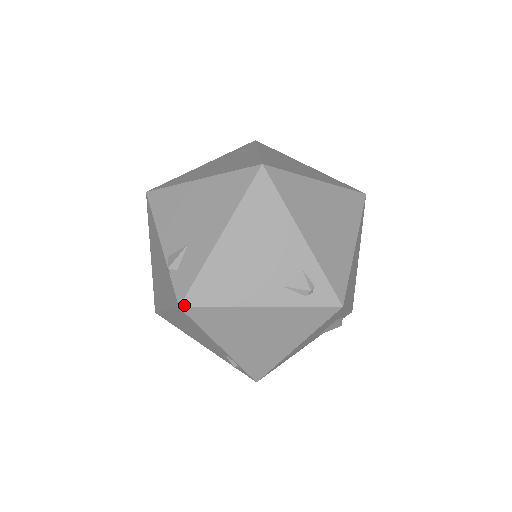
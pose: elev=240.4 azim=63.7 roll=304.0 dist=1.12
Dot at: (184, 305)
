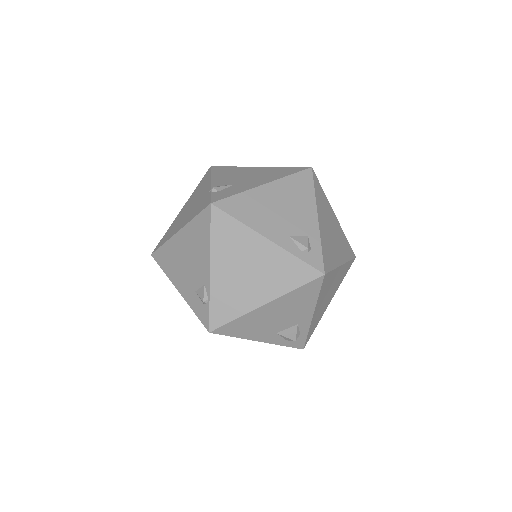
Dot at: (215, 204)
